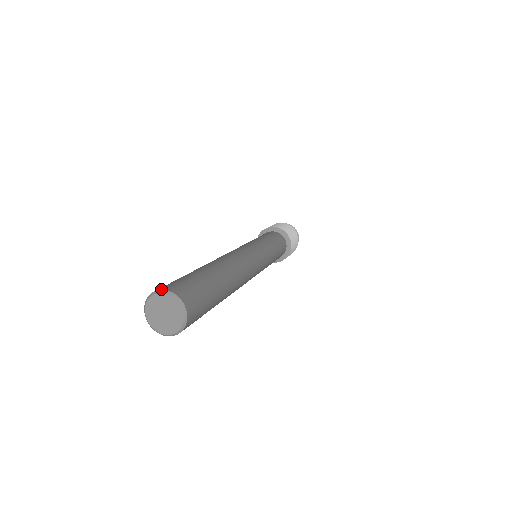
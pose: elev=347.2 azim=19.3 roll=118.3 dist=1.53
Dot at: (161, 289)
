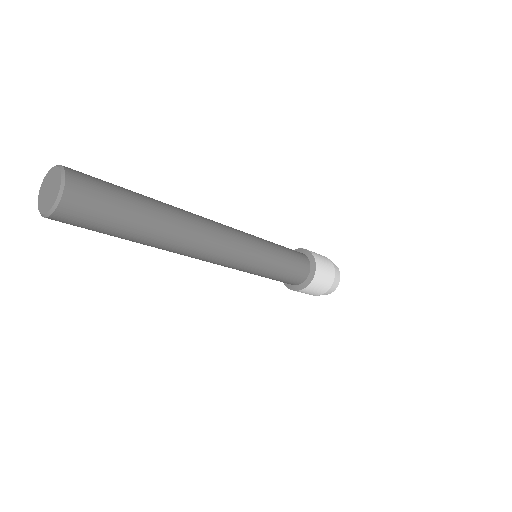
Dot at: occluded
